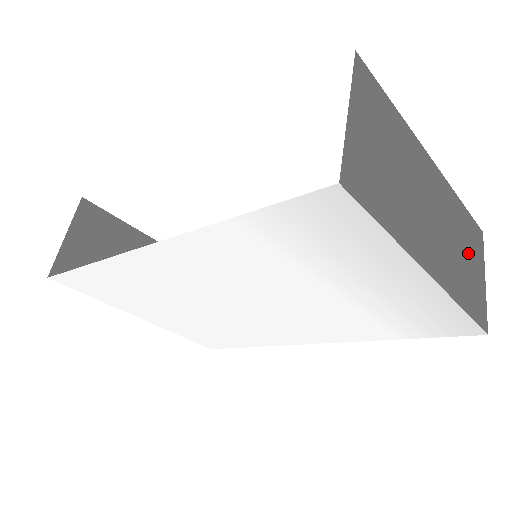
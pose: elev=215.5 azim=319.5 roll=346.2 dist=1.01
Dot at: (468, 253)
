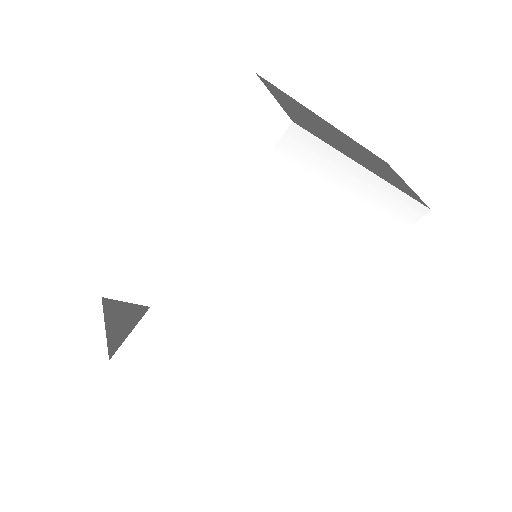
Dot at: (386, 169)
